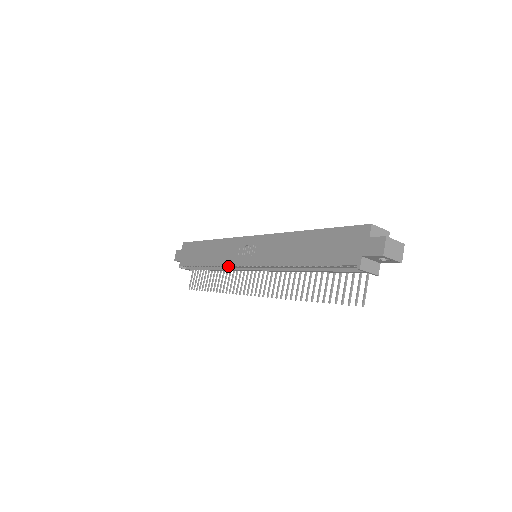
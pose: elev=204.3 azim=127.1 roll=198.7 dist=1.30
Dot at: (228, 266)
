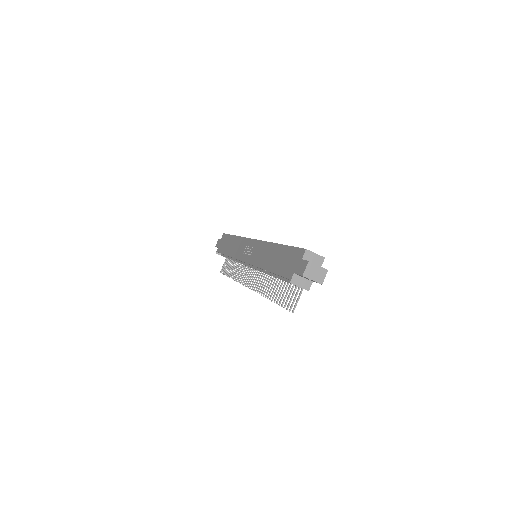
Dot at: occluded
